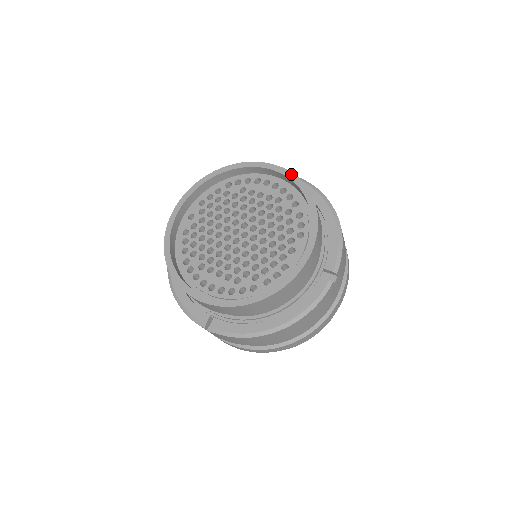
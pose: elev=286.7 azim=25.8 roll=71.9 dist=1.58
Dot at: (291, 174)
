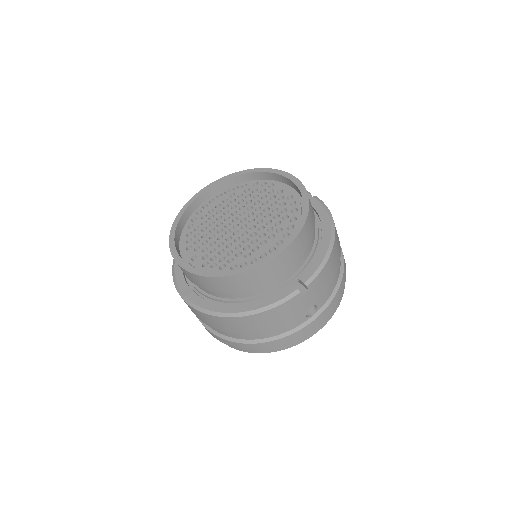
Dot at: (220, 179)
